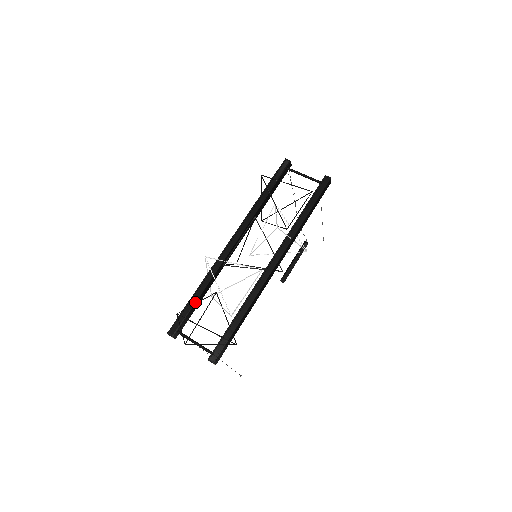
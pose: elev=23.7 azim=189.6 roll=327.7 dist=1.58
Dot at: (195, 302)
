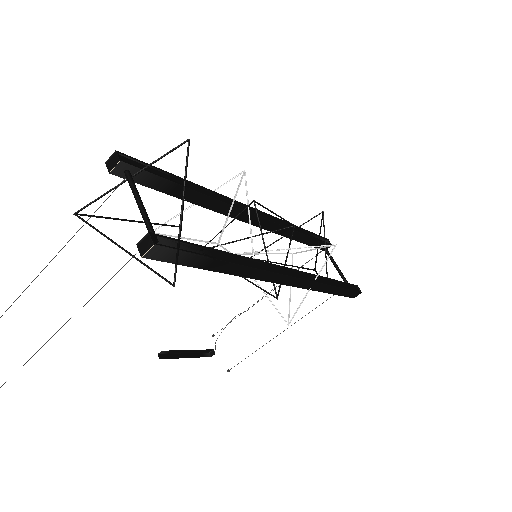
Dot at: (182, 184)
